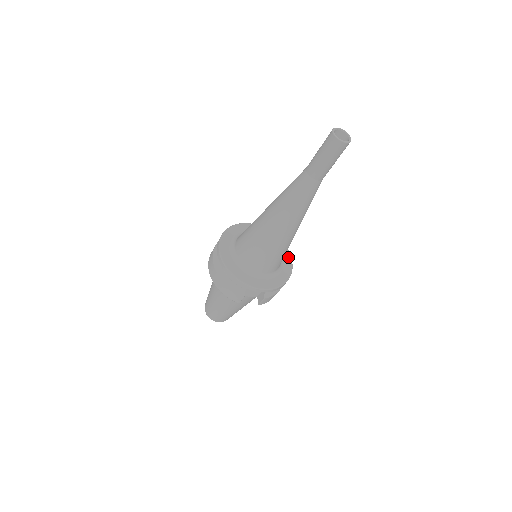
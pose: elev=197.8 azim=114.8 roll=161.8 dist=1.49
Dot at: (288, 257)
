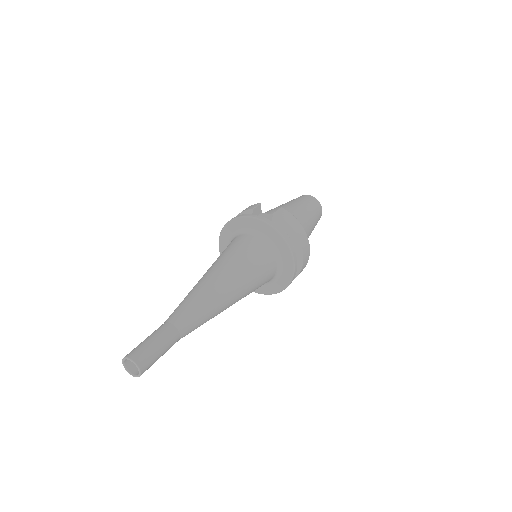
Dot at: (289, 264)
